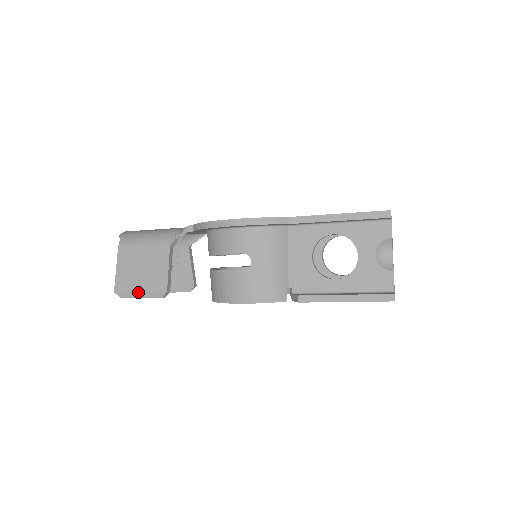
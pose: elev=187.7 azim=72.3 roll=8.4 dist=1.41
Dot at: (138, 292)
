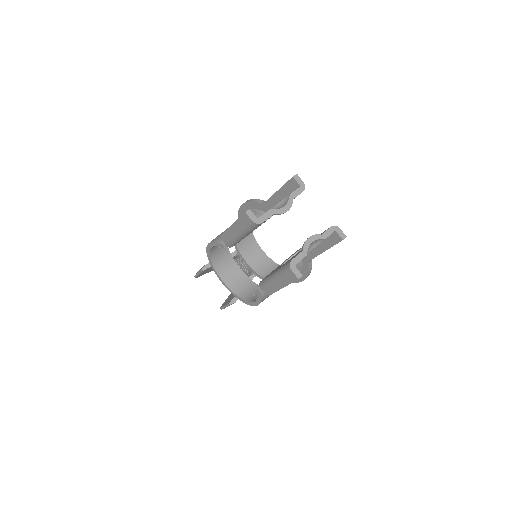
Dot at: occluded
